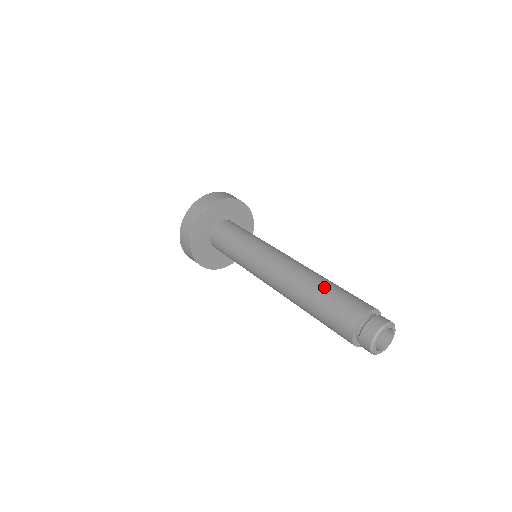
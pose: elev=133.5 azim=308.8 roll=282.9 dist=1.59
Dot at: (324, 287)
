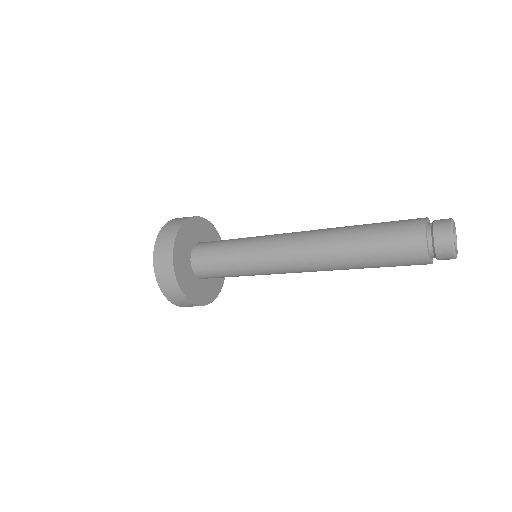
Dot at: occluded
